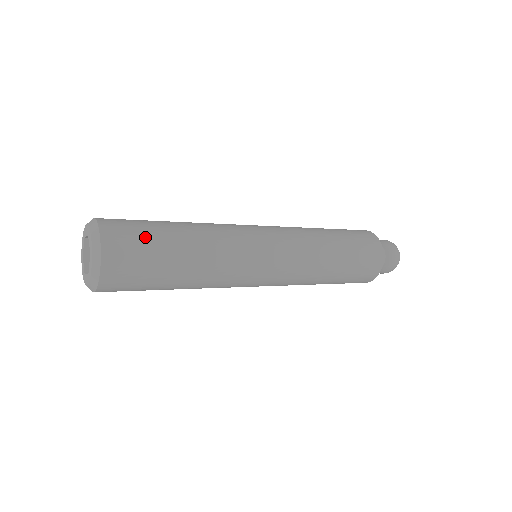
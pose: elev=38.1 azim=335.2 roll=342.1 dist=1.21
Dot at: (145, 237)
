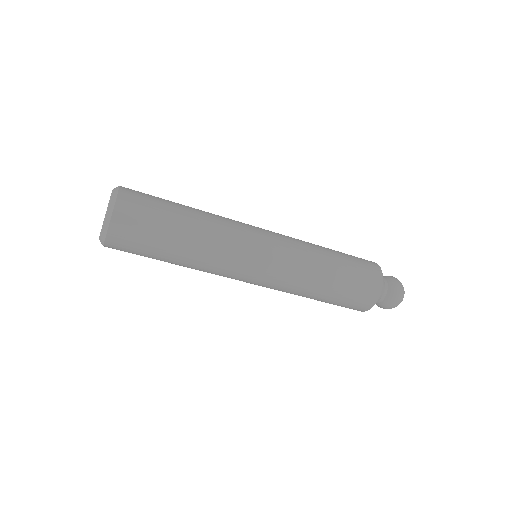
Dot at: (155, 204)
